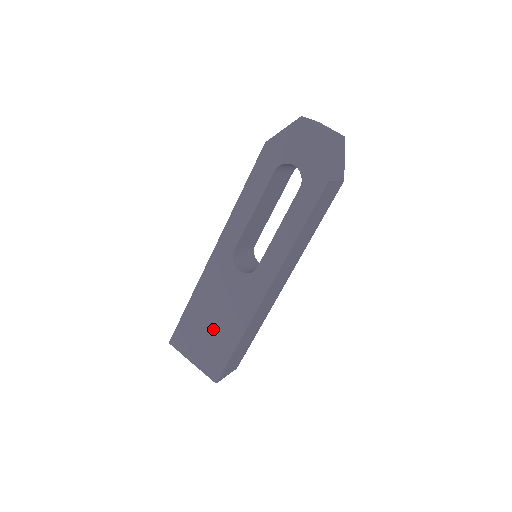
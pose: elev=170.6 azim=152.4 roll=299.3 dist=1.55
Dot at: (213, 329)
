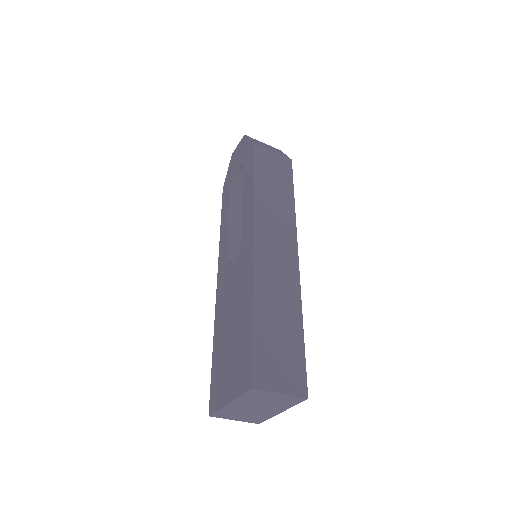
Dot at: (233, 335)
